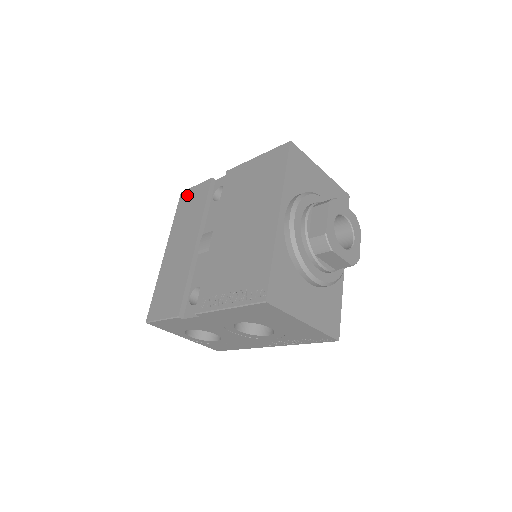
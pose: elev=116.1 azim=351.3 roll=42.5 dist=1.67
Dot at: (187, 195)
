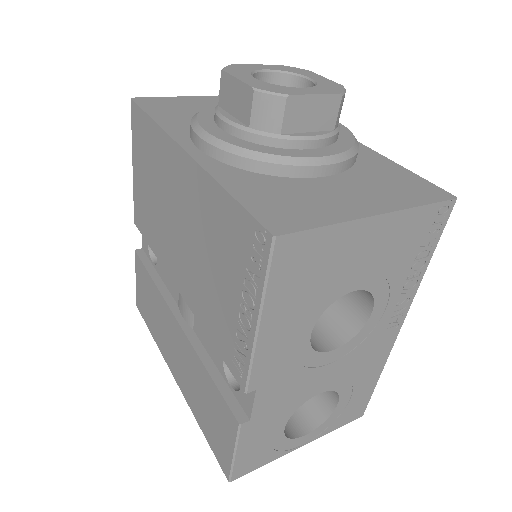
Dot at: (139, 299)
